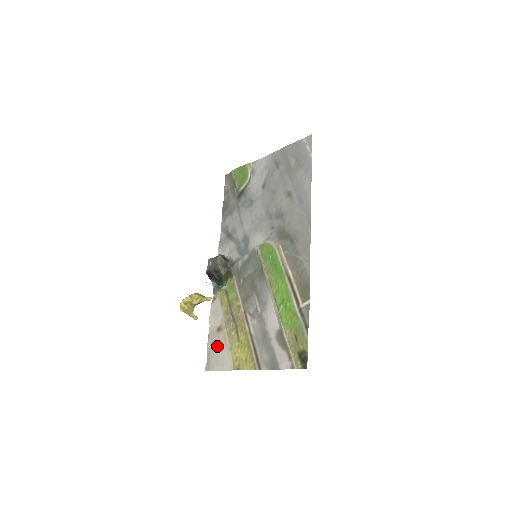
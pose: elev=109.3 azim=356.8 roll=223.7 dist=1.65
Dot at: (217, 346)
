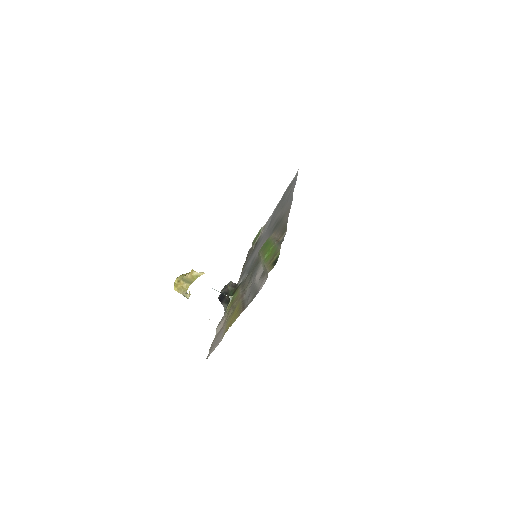
Dot at: (216, 338)
